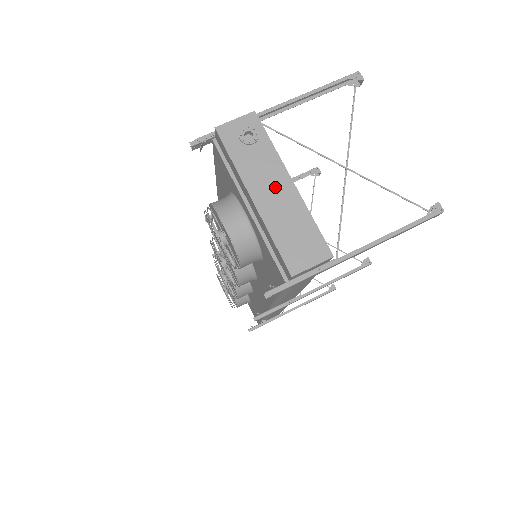
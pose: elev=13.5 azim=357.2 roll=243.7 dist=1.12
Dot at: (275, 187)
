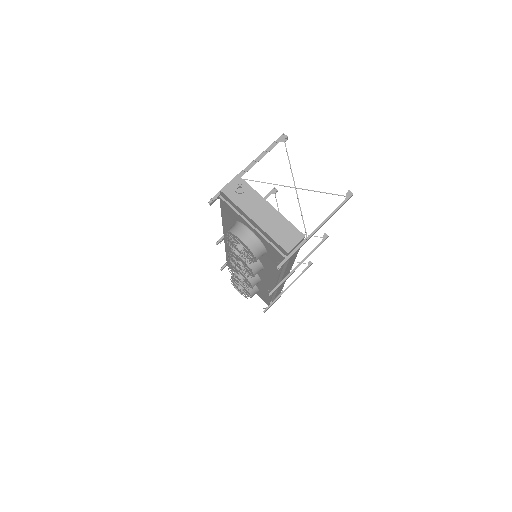
Dot at: (263, 211)
